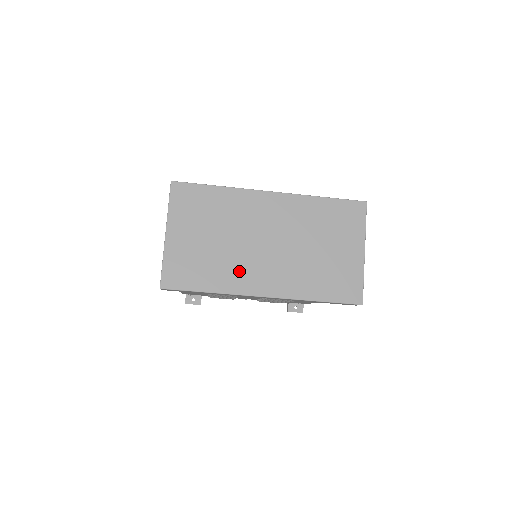
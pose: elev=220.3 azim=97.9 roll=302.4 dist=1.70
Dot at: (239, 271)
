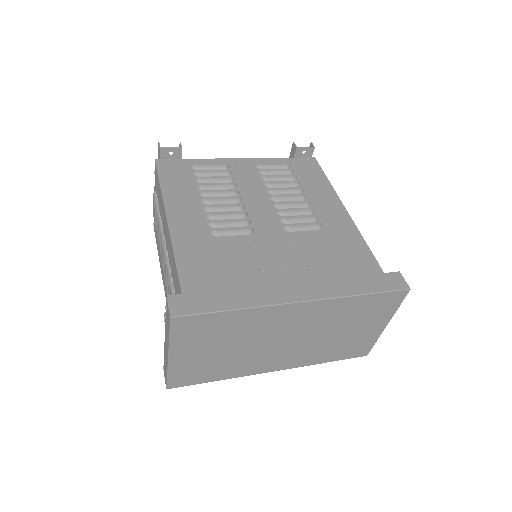
Dot at: (252, 363)
